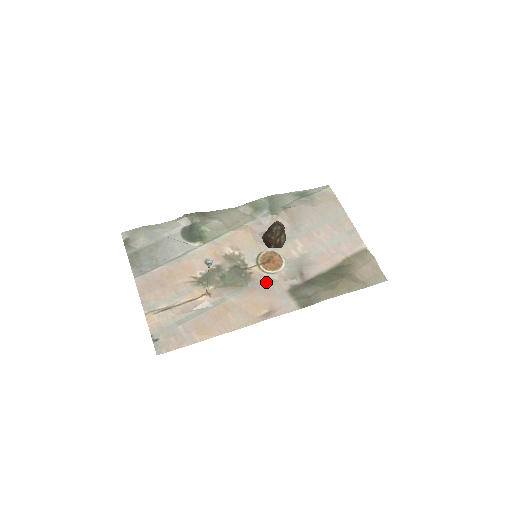
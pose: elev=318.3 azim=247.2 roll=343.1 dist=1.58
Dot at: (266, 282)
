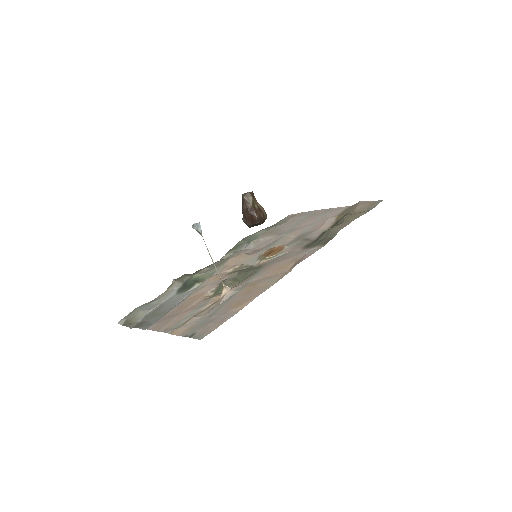
Dot at: (278, 258)
